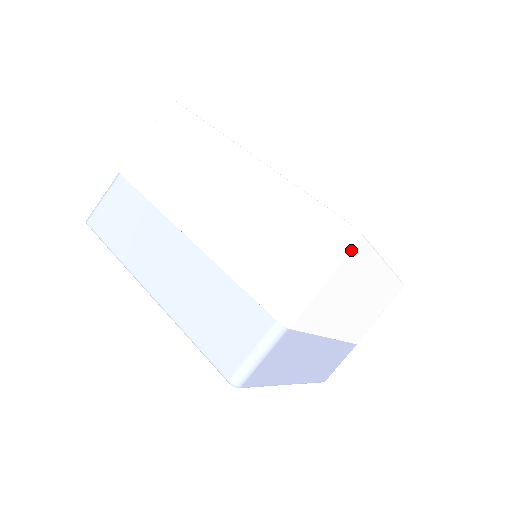
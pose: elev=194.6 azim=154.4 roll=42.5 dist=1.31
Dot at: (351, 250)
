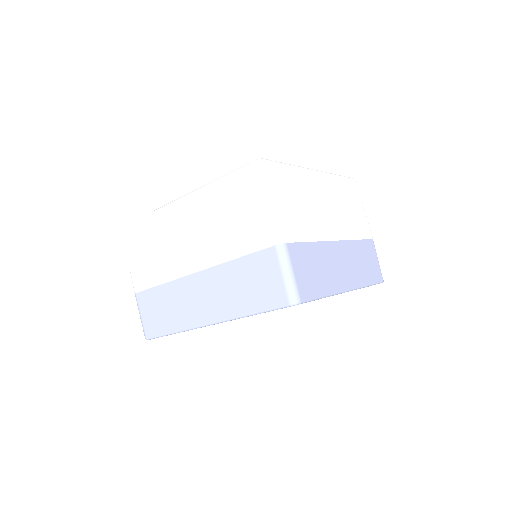
Dot at: (268, 172)
